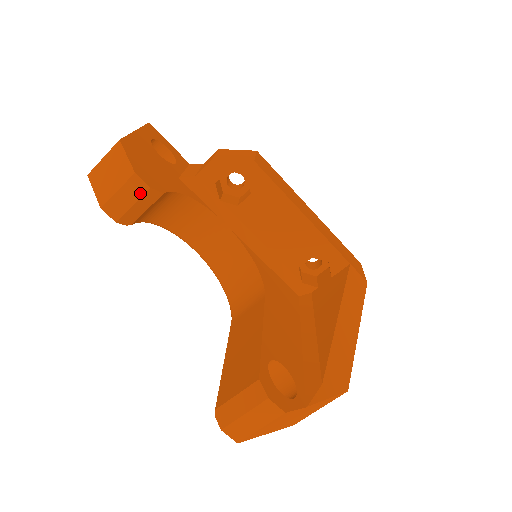
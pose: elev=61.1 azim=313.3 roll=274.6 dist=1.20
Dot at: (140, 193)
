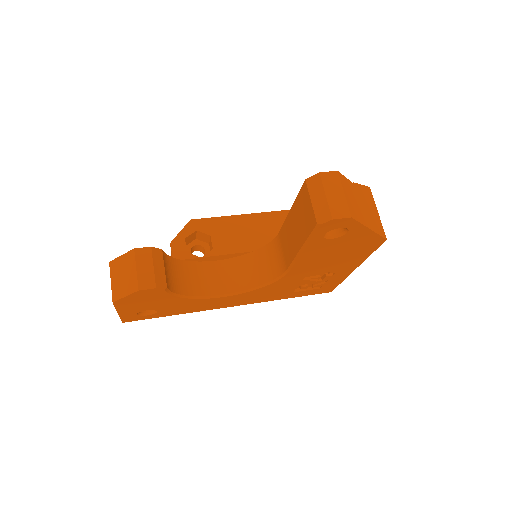
Dot at: (149, 256)
